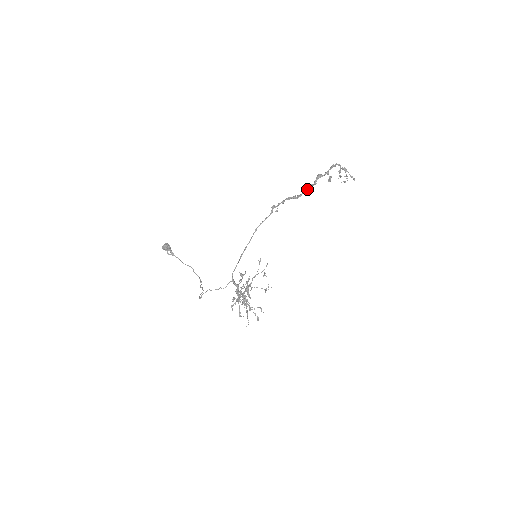
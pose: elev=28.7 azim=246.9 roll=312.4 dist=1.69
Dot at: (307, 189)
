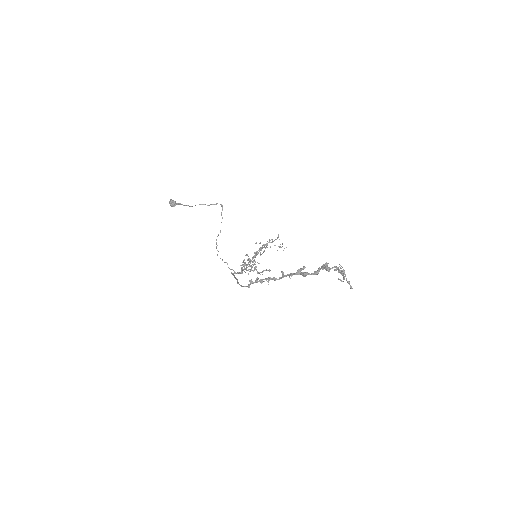
Dot at: (291, 274)
